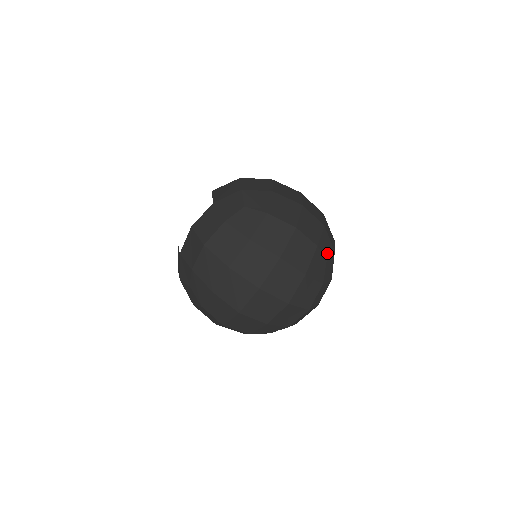
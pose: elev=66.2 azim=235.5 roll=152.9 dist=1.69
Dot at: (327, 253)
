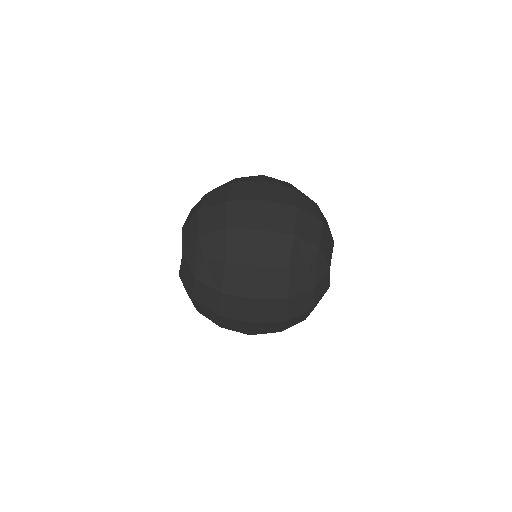
Dot at: (307, 259)
